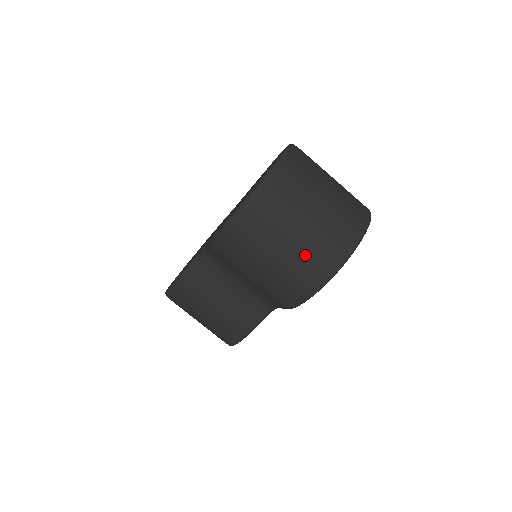
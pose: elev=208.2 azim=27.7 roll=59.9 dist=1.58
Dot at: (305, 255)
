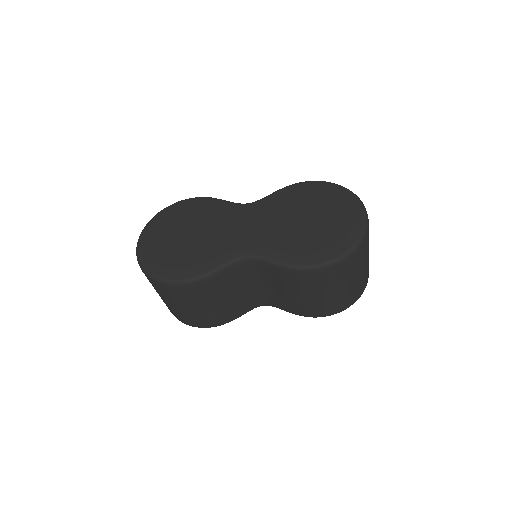
Dot at: (353, 290)
